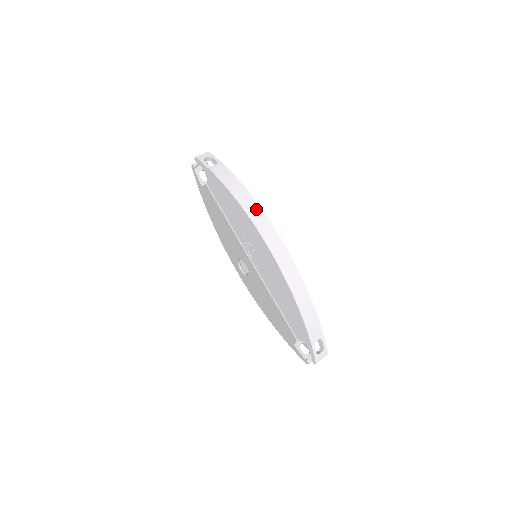
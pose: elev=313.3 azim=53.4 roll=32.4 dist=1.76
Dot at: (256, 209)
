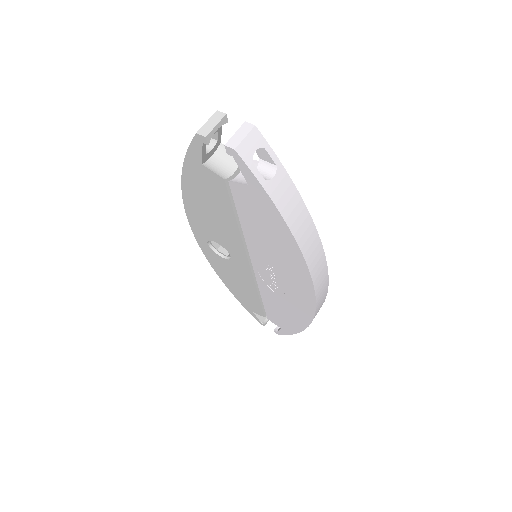
Dot at: (320, 258)
